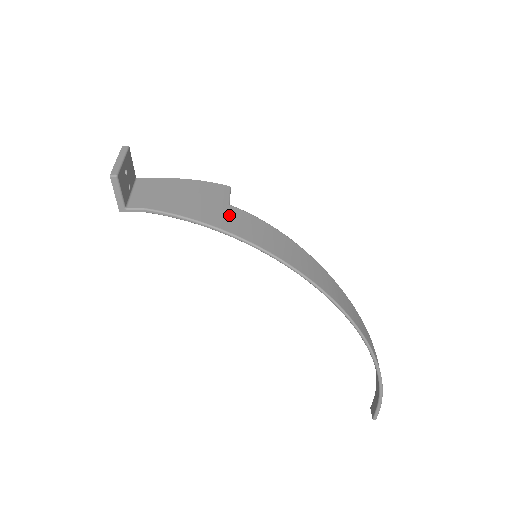
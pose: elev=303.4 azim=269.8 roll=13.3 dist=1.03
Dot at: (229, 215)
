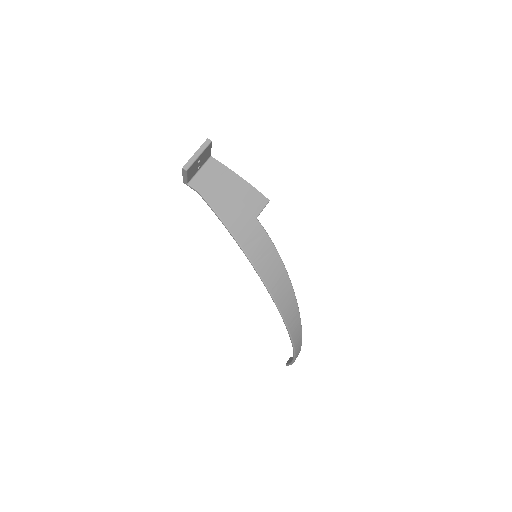
Dot at: (249, 228)
